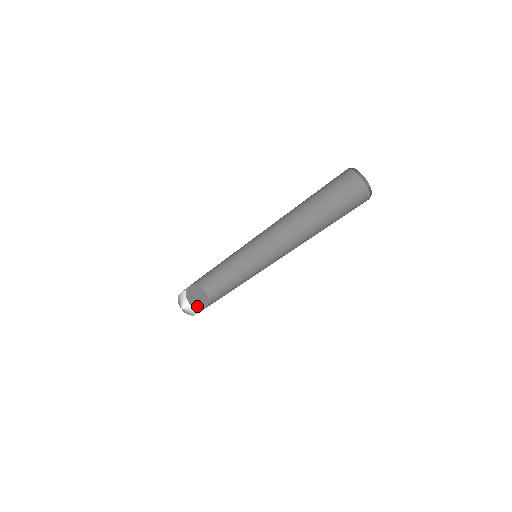
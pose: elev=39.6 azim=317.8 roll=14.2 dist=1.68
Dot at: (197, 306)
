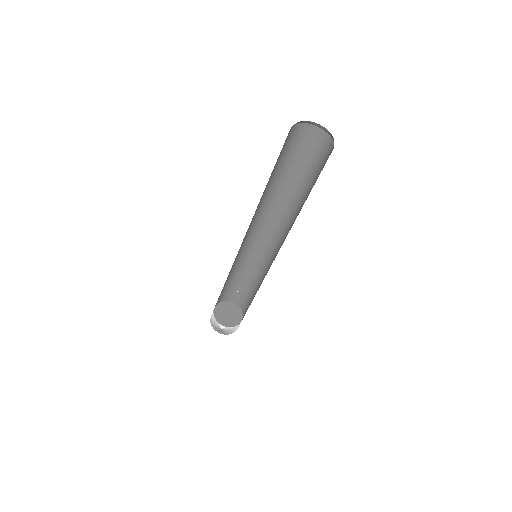
Dot at: (231, 324)
